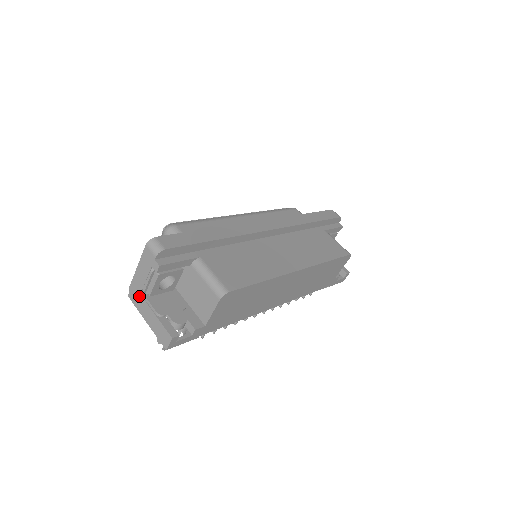
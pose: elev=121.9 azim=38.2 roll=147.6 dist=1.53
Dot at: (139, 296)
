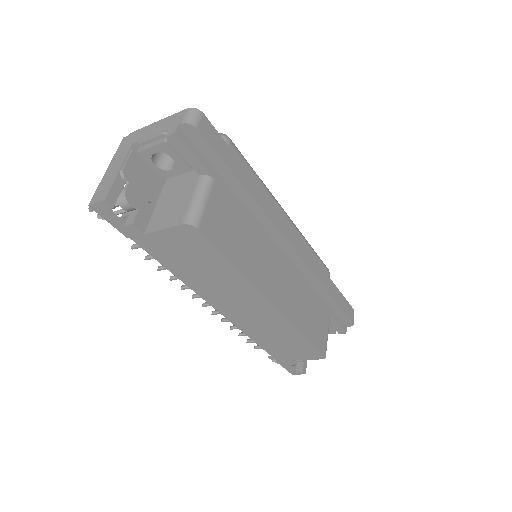
Dot at: (130, 144)
